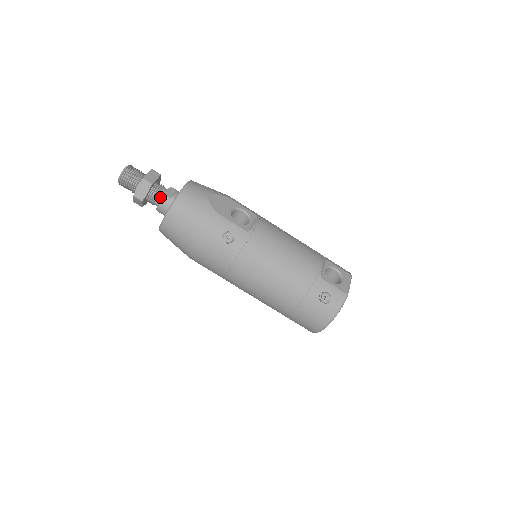
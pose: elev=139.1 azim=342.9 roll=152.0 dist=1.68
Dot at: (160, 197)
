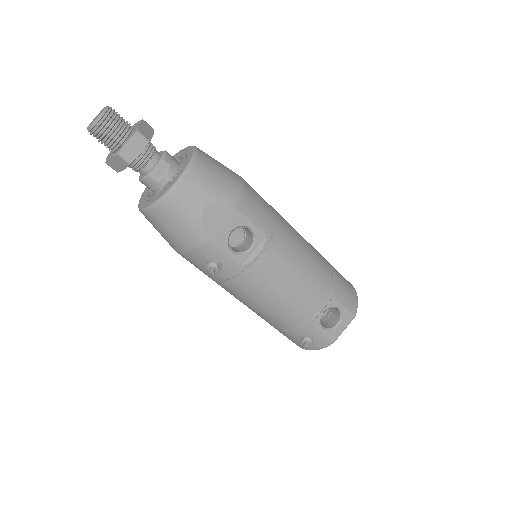
Dot at: (144, 172)
